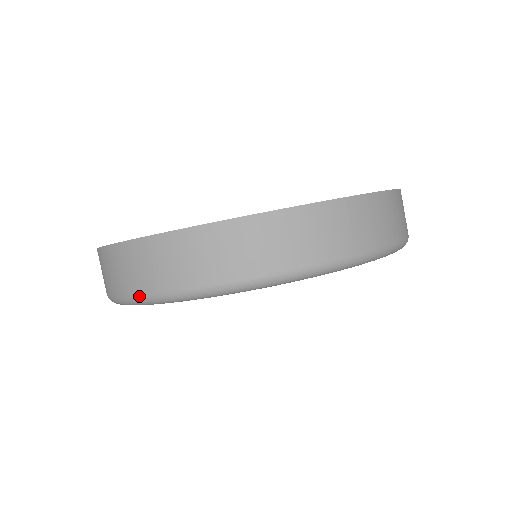
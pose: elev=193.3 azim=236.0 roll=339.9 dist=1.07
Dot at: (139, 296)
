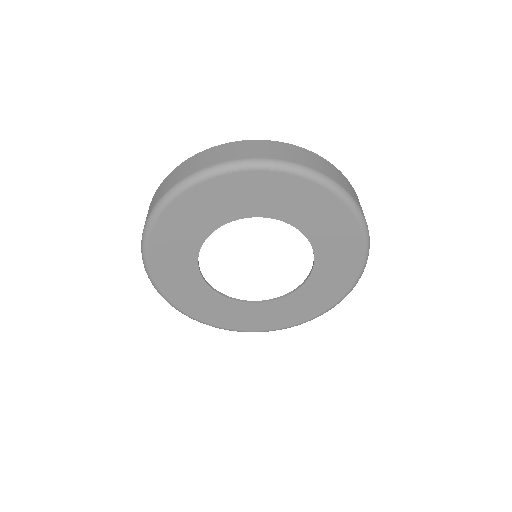
Dot at: (210, 166)
